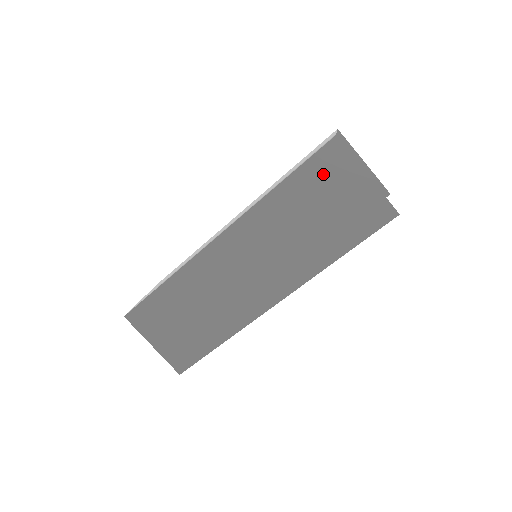
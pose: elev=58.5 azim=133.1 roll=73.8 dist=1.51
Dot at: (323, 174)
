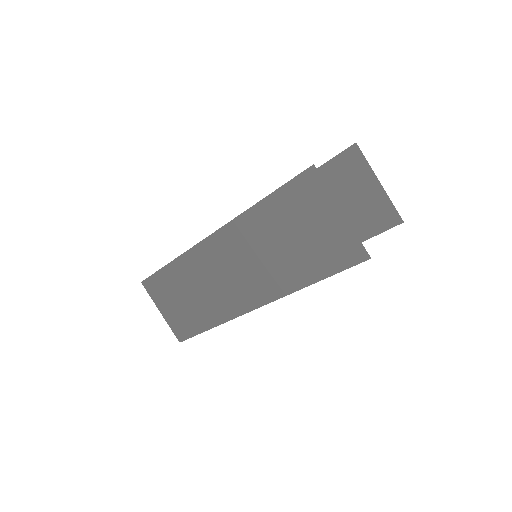
Dot at: (300, 200)
